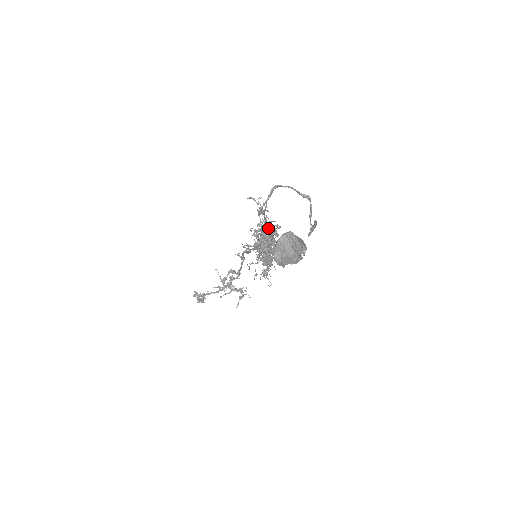
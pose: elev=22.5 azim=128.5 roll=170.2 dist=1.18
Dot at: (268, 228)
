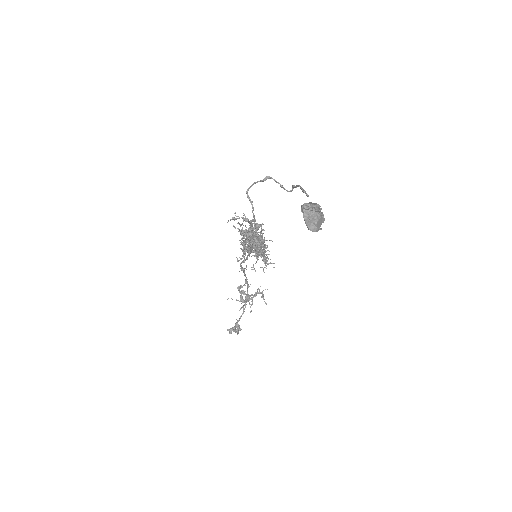
Dot at: (250, 228)
